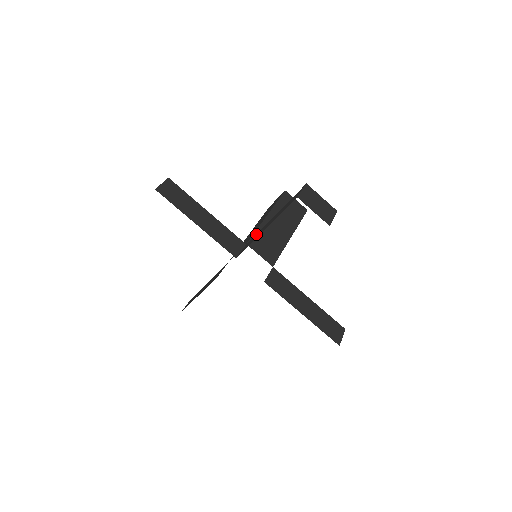
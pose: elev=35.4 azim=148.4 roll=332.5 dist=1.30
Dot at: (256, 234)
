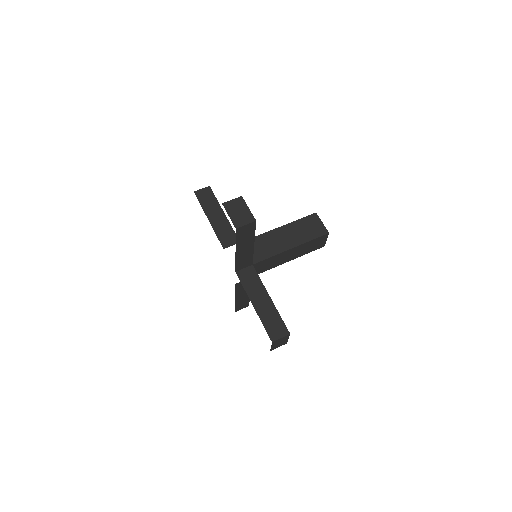
Dot at: occluded
